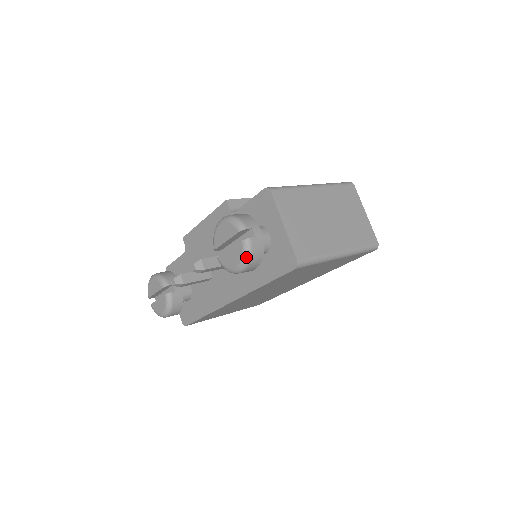
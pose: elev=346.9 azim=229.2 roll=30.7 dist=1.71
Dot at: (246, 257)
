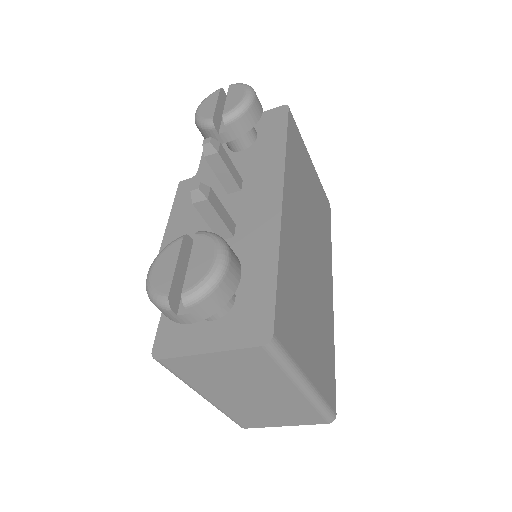
Dot at: (245, 84)
